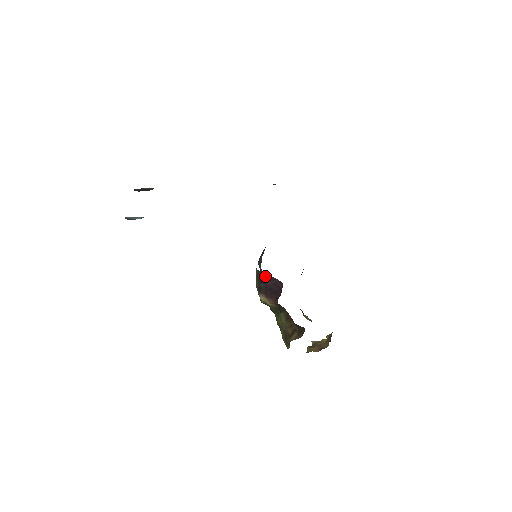
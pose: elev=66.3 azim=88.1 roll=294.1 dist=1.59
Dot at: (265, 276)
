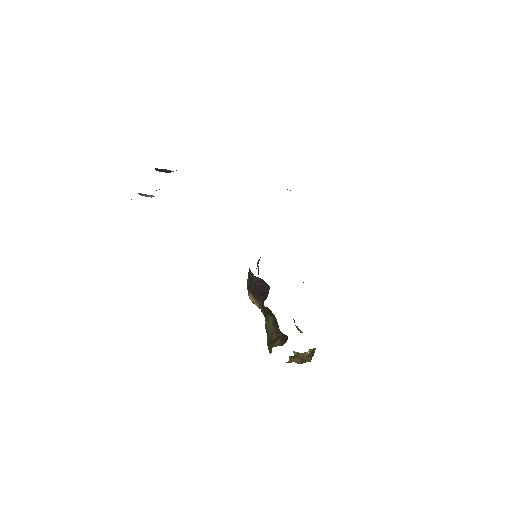
Dot at: (255, 276)
